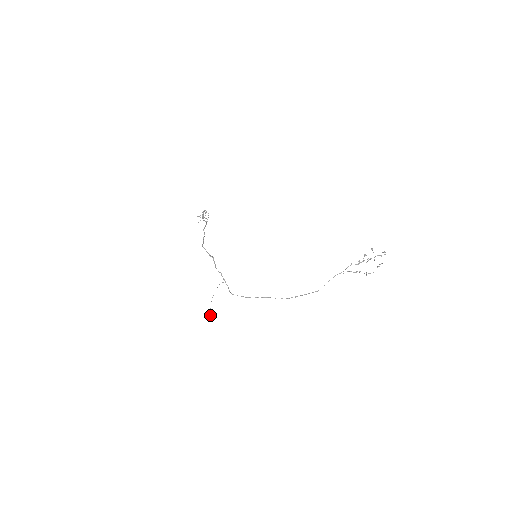
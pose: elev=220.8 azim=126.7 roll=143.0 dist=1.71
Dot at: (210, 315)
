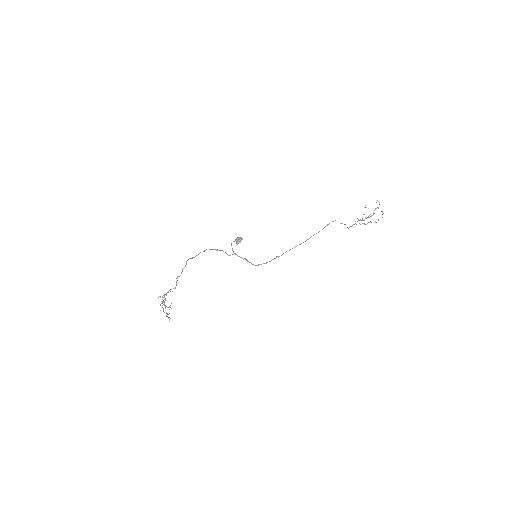
Dot at: (241, 238)
